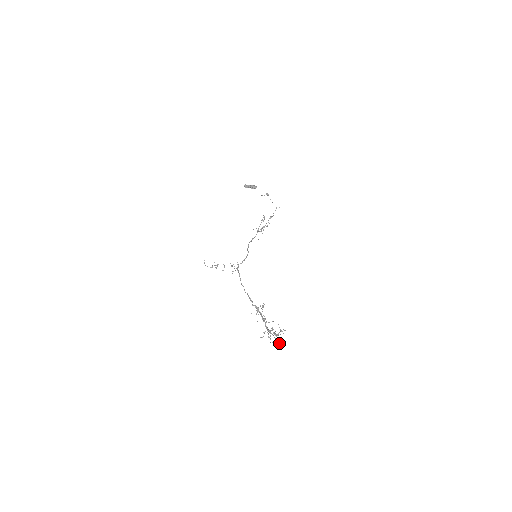
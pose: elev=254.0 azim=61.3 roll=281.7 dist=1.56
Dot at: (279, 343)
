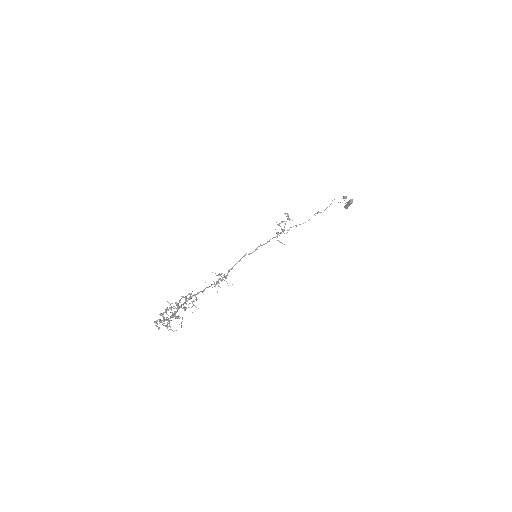
Dot at: occluded
